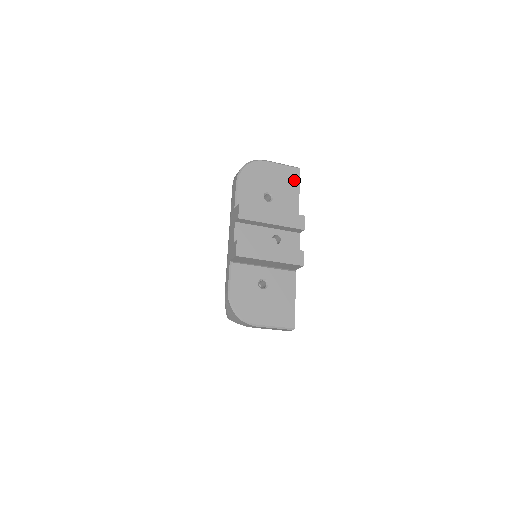
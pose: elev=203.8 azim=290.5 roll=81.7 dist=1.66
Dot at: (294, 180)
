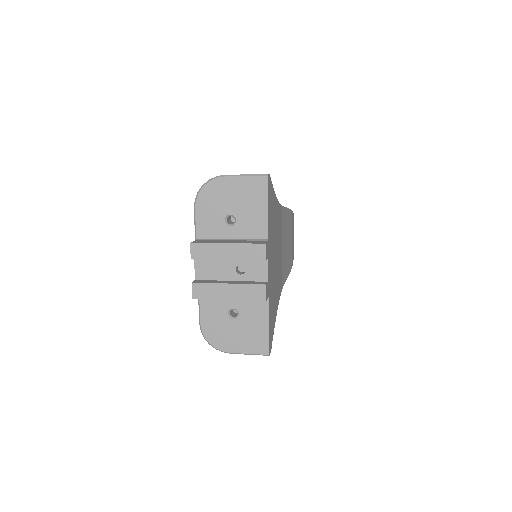
Dot at: (260, 193)
